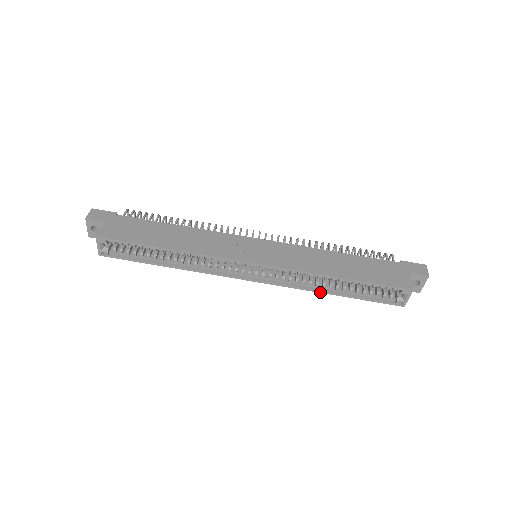
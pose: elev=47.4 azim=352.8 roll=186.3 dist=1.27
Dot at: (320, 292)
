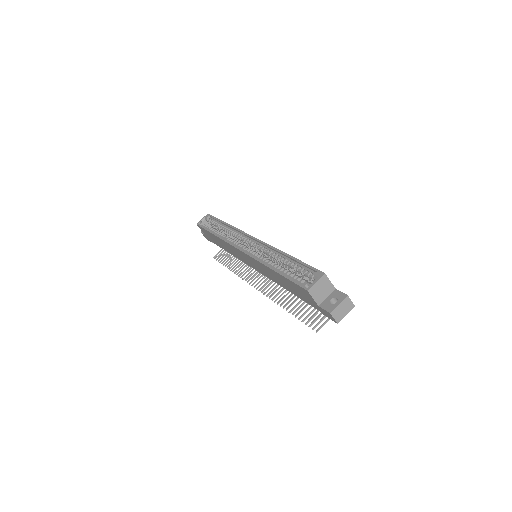
Dot at: (266, 265)
